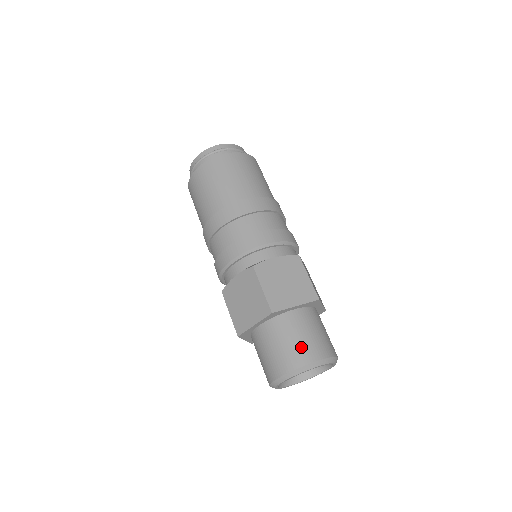
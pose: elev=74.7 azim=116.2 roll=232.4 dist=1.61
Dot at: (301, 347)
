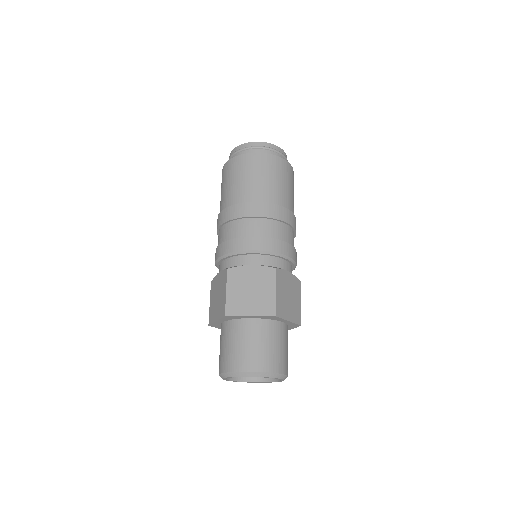
Dot at: (278, 356)
